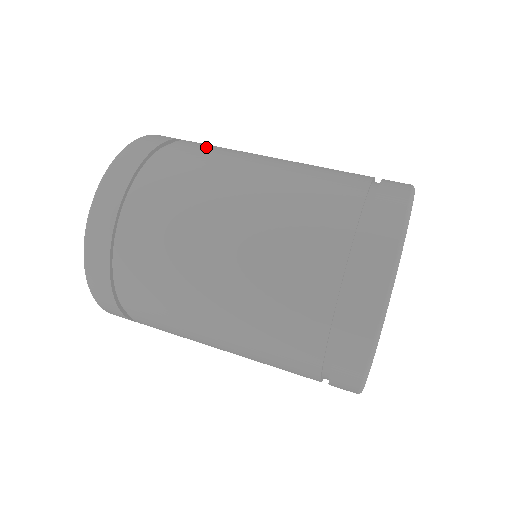
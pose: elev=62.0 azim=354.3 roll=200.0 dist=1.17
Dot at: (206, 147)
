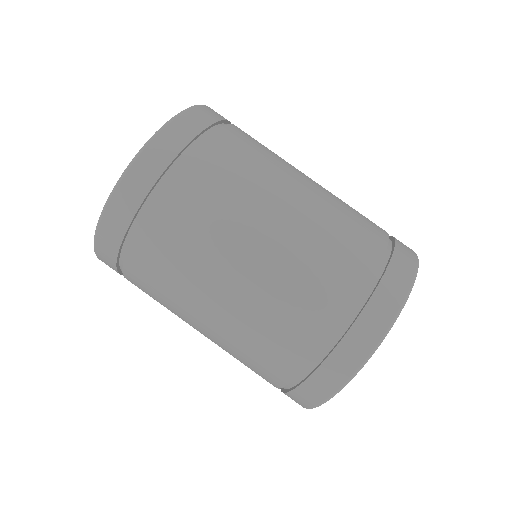
Dot at: (248, 148)
